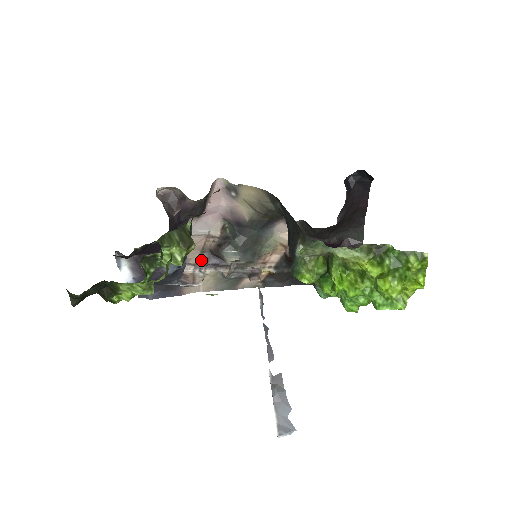
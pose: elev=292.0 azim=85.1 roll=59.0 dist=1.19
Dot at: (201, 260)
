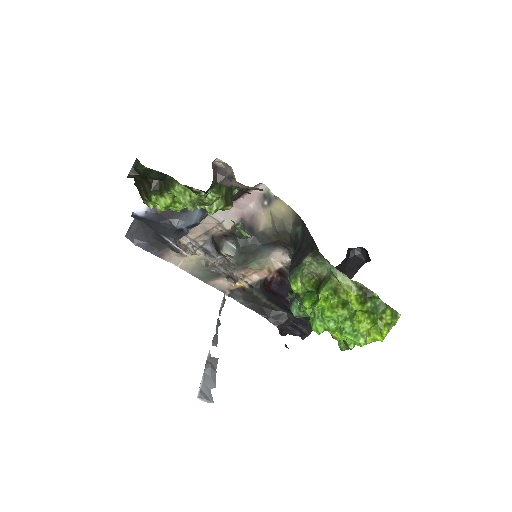
Dot at: (199, 239)
